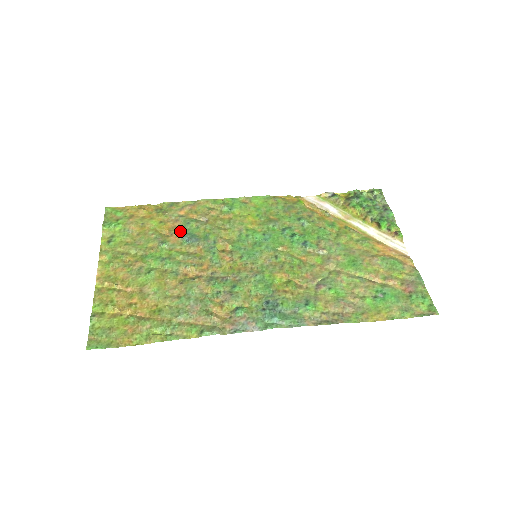
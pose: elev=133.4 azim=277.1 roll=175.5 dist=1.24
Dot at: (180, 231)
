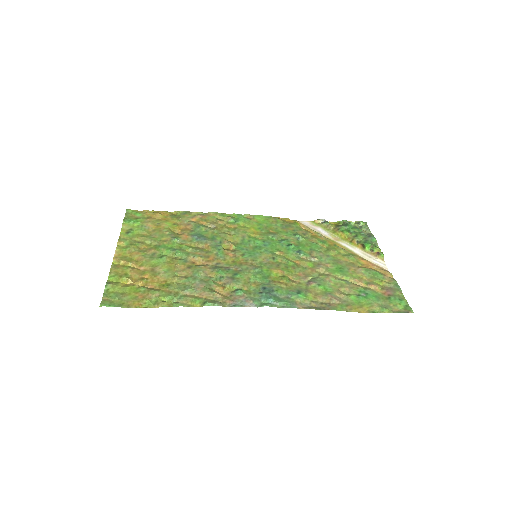
Dot at: (191, 232)
